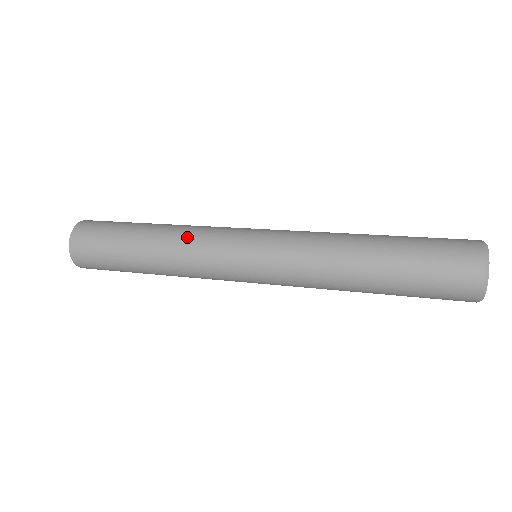
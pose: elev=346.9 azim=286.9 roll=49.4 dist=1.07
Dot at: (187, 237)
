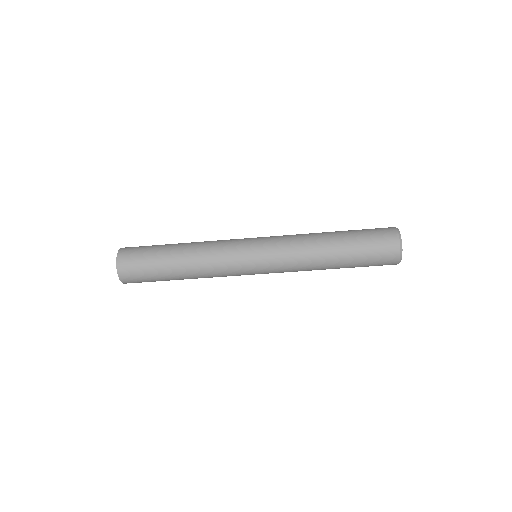
Dot at: occluded
